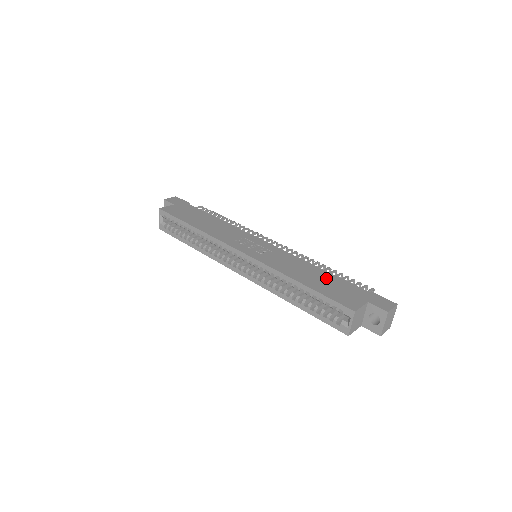
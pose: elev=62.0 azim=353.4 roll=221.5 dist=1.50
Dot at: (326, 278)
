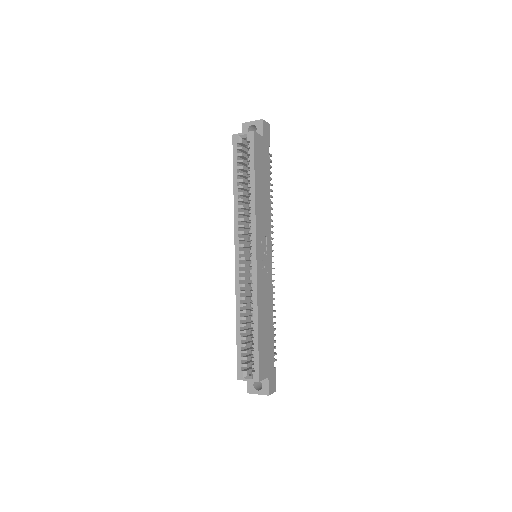
Dot at: (269, 333)
